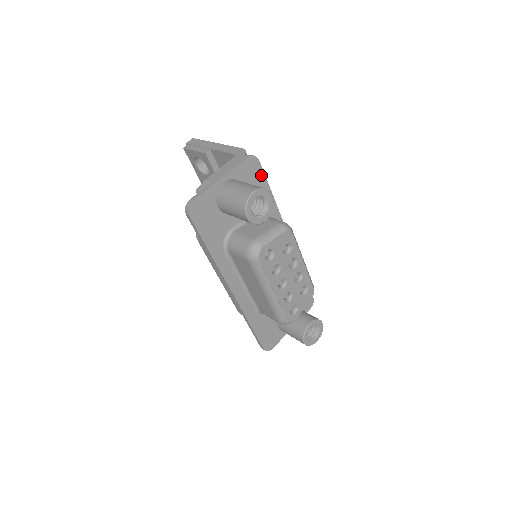
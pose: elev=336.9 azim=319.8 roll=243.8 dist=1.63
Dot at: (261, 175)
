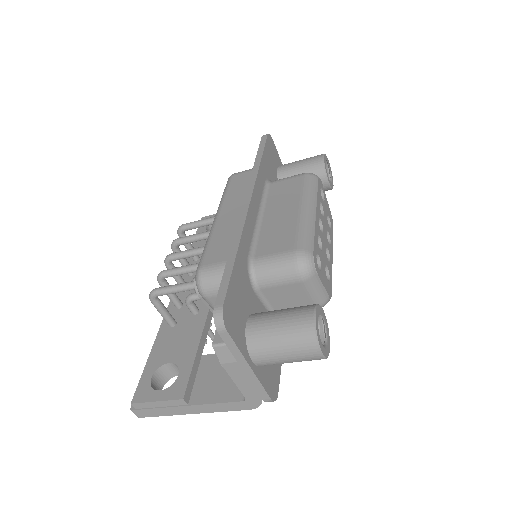
Dot at: occluded
